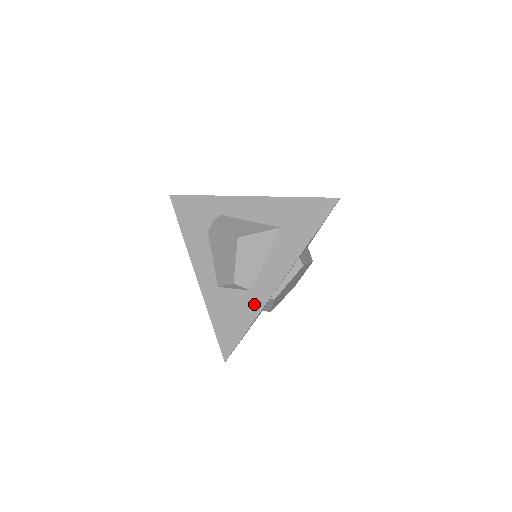
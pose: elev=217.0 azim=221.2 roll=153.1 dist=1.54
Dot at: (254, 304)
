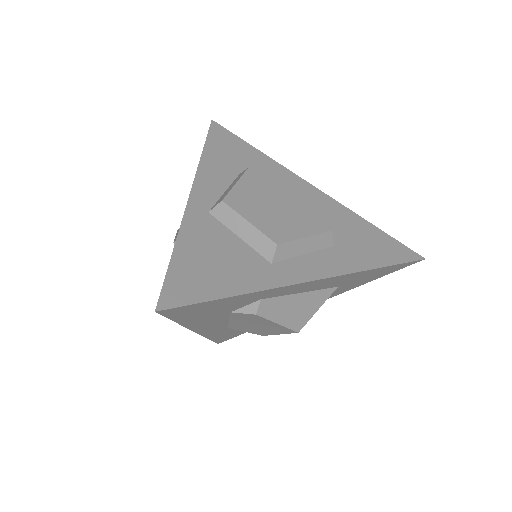
Dot at: occluded
